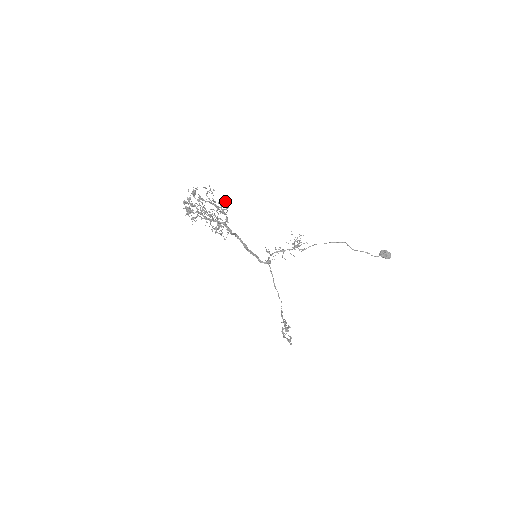
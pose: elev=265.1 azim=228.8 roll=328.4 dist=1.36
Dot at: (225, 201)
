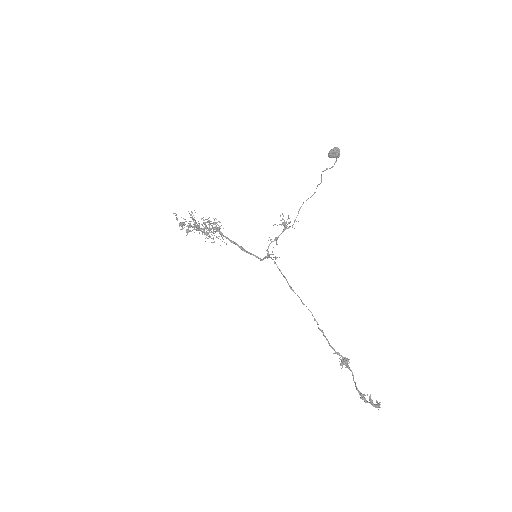
Dot at: occluded
